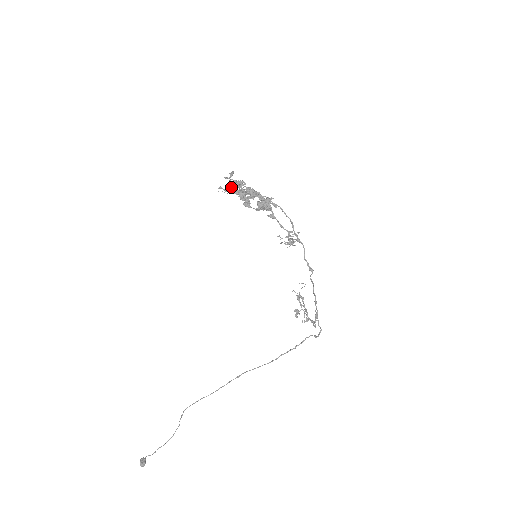
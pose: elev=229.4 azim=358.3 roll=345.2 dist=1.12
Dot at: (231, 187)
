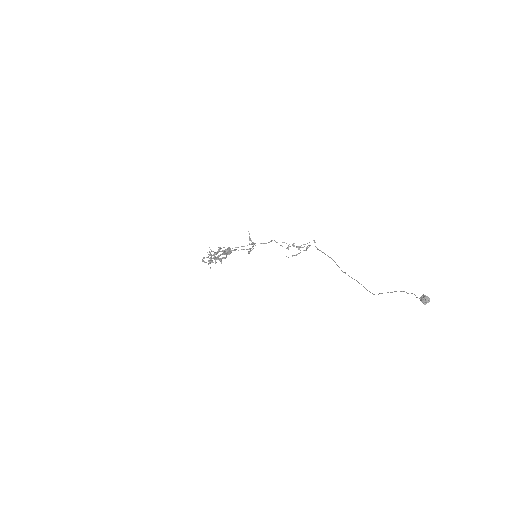
Dot at: (210, 259)
